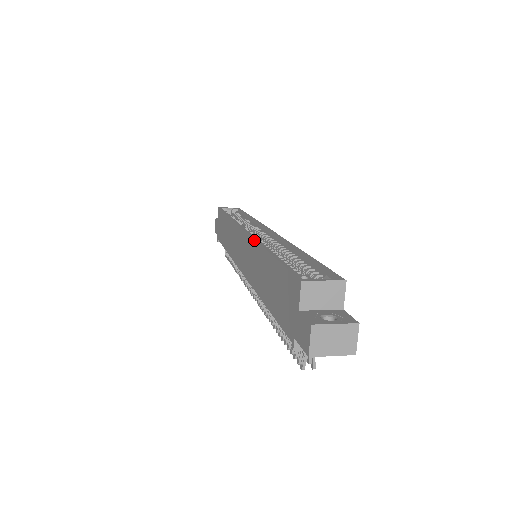
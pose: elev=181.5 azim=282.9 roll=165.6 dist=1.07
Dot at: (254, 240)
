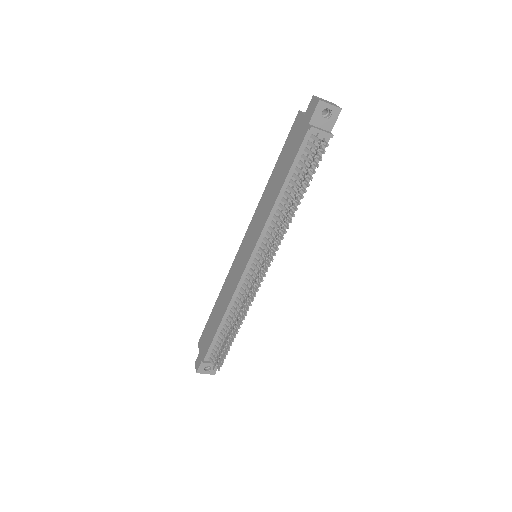
Dot at: (256, 209)
